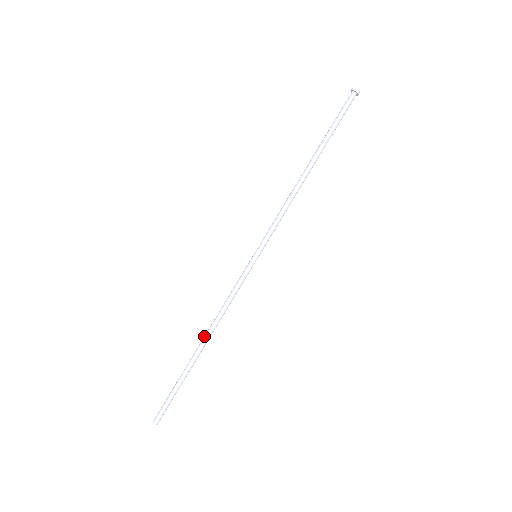
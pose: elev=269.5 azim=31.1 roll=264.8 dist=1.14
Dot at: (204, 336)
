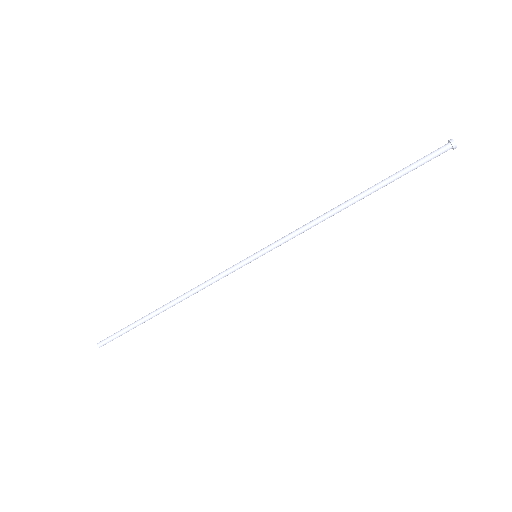
Dot at: (174, 299)
